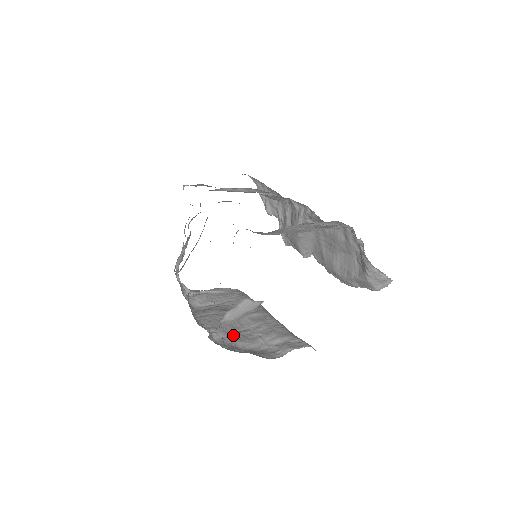
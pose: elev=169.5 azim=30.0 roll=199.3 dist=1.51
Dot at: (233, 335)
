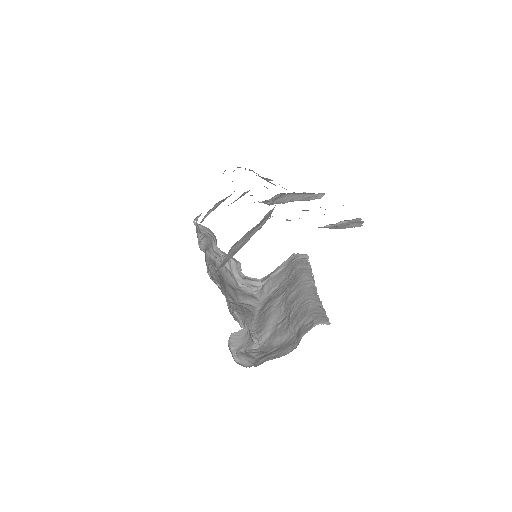
Dot at: (275, 330)
